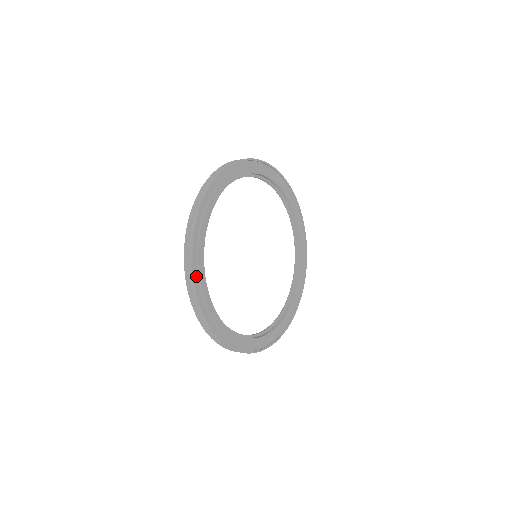
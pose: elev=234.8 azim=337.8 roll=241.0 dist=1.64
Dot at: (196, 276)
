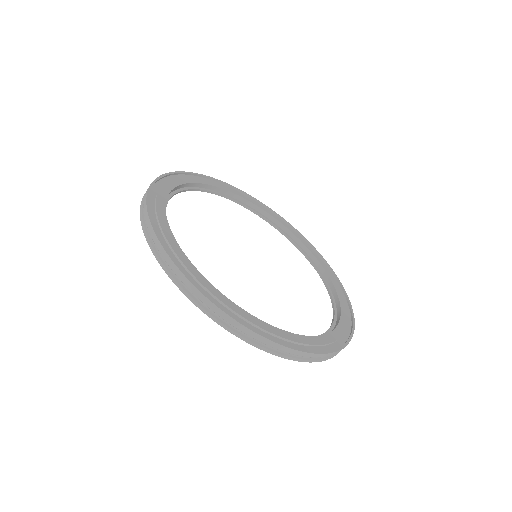
Dot at: (214, 301)
